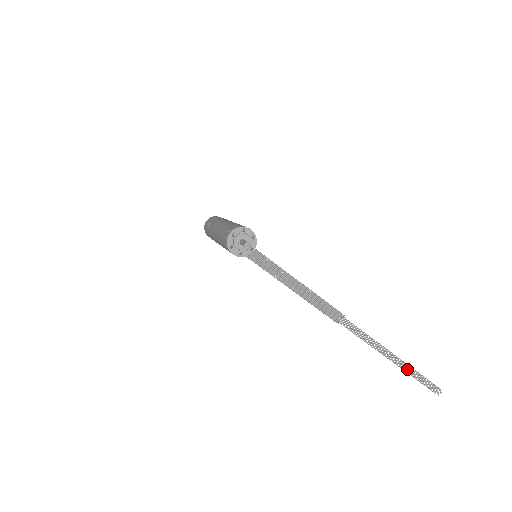
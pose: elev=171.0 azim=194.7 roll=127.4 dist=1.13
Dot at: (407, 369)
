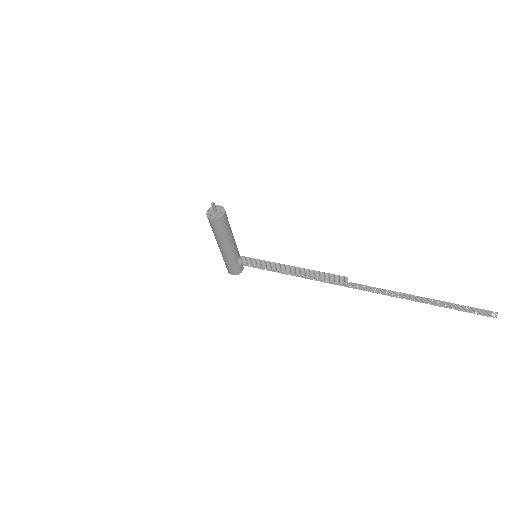
Dot at: (441, 304)
